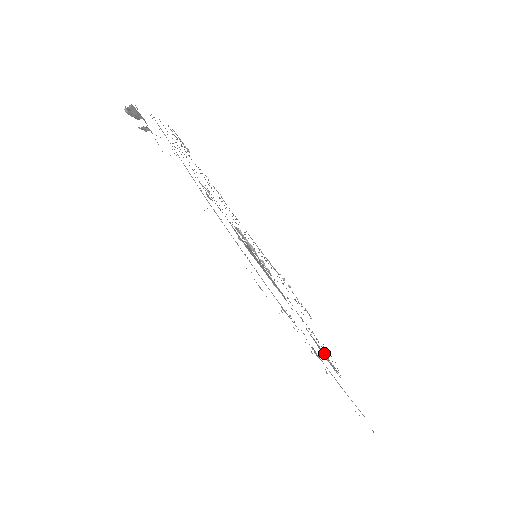
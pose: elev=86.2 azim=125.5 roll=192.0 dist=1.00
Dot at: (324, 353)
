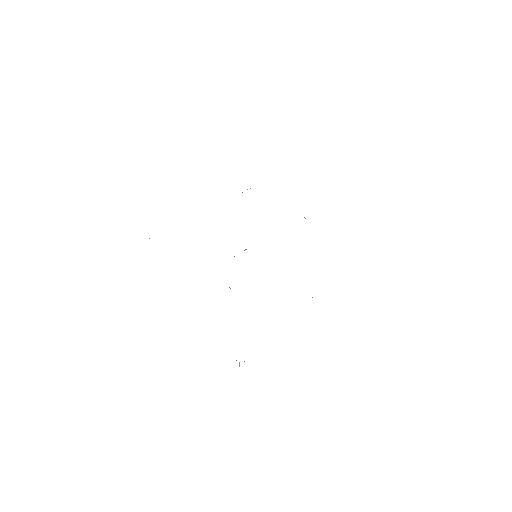
Dot at: occluded
